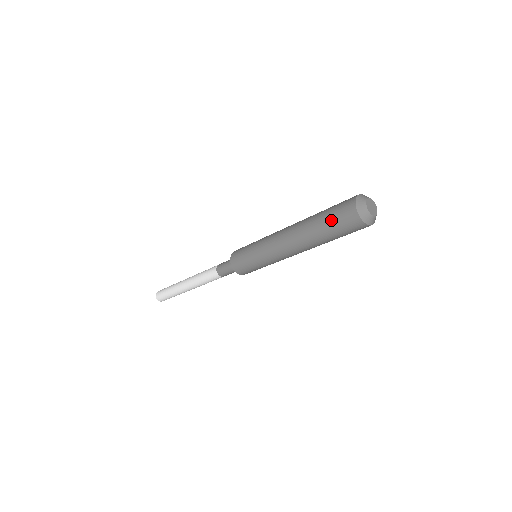
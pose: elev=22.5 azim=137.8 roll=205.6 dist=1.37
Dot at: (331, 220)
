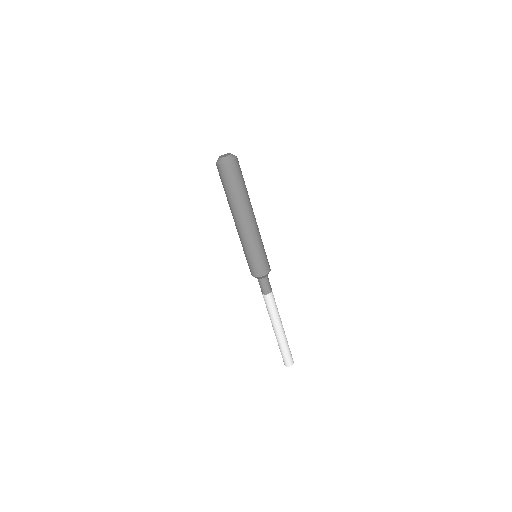
Dot at: (224, 184)
